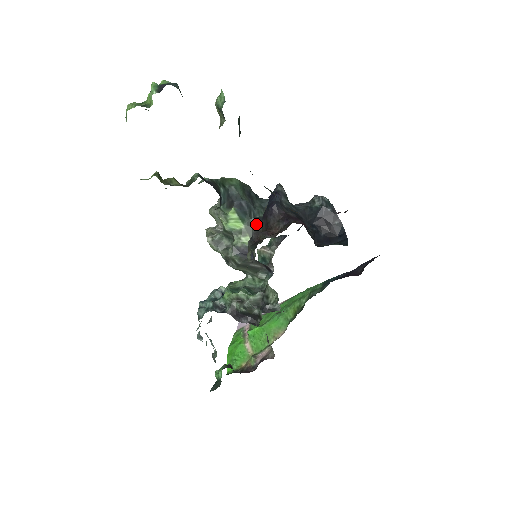
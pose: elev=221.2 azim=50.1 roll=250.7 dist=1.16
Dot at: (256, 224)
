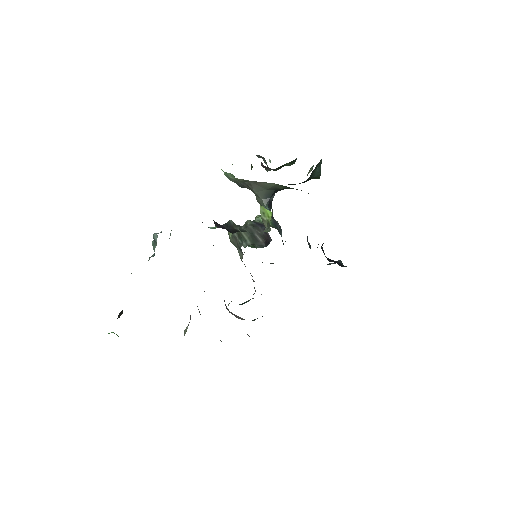
Dot at: occluded
